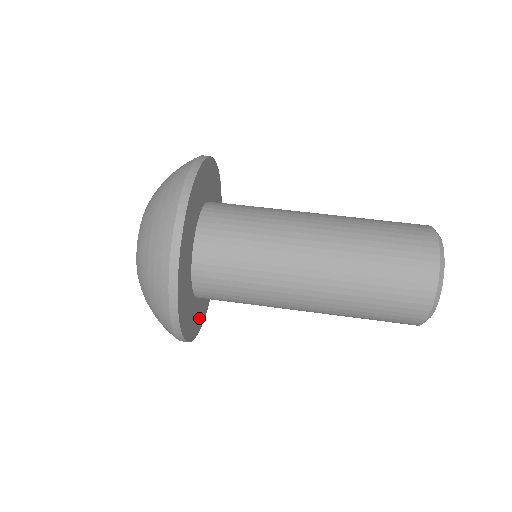
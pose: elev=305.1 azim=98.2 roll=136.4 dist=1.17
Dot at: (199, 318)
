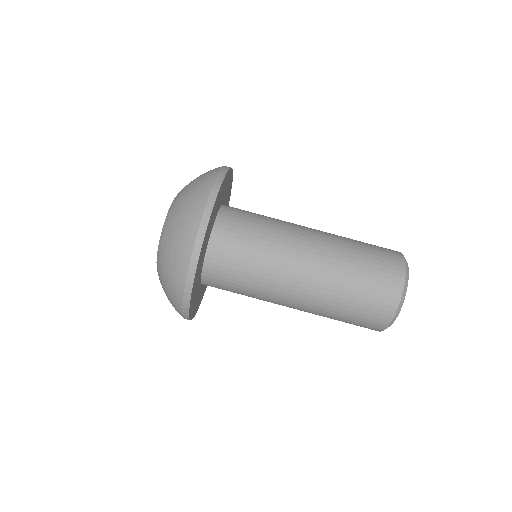
Dot at: occluded
